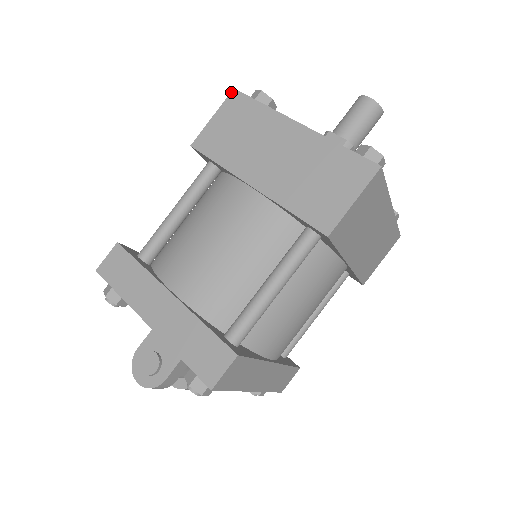
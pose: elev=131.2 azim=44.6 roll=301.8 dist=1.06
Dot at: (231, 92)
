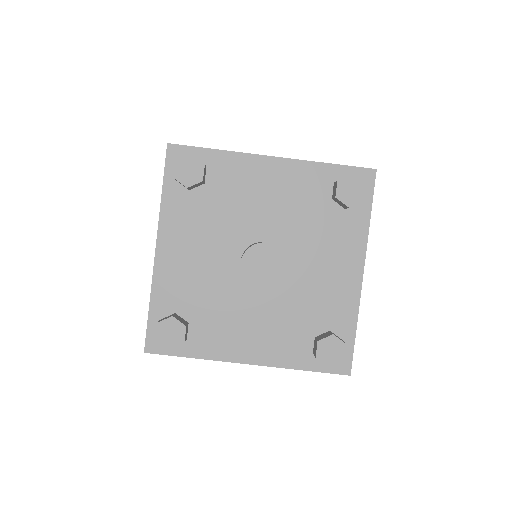
Dot at: (145, 352)
